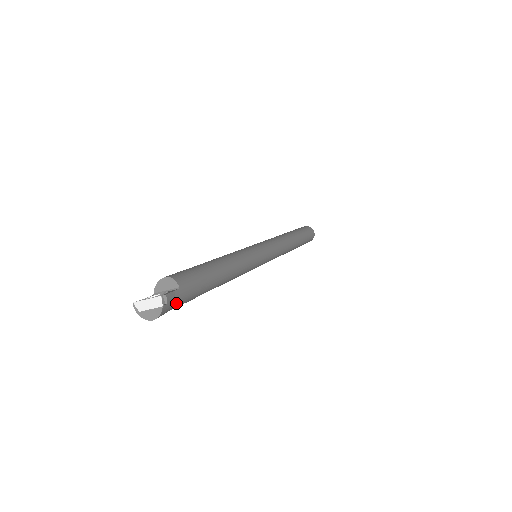
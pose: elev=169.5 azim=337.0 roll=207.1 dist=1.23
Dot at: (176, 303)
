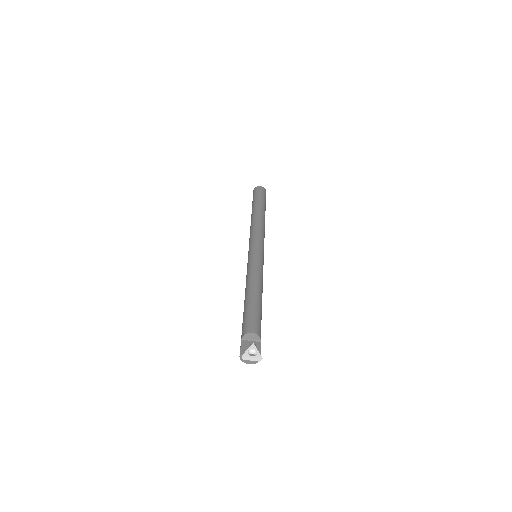
Dot at: occluded
